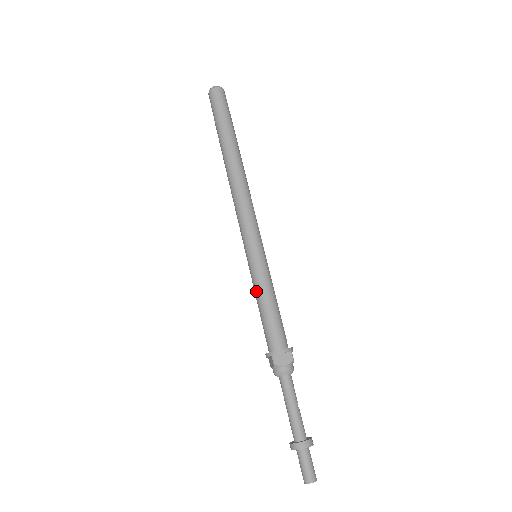
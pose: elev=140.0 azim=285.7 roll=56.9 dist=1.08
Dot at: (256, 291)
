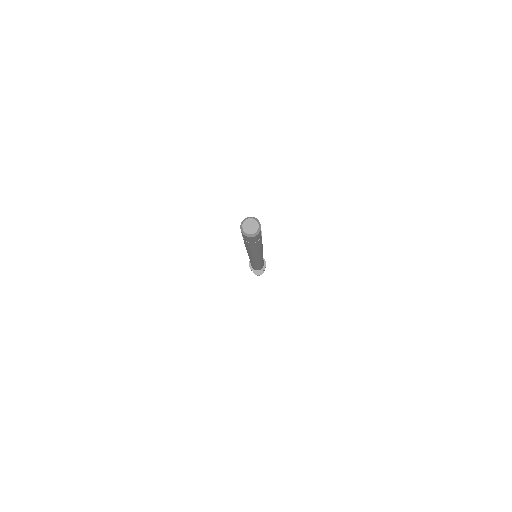
Dot at: occluded
